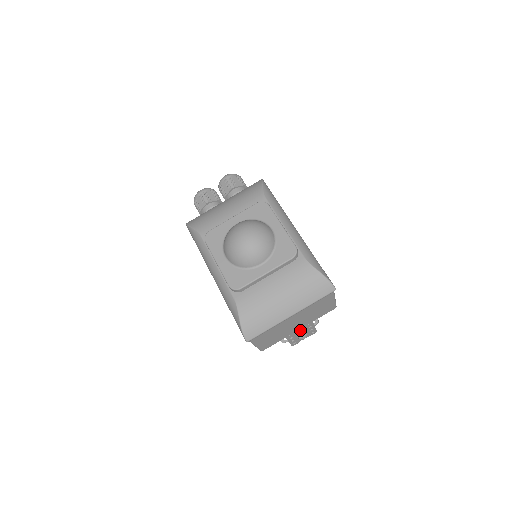
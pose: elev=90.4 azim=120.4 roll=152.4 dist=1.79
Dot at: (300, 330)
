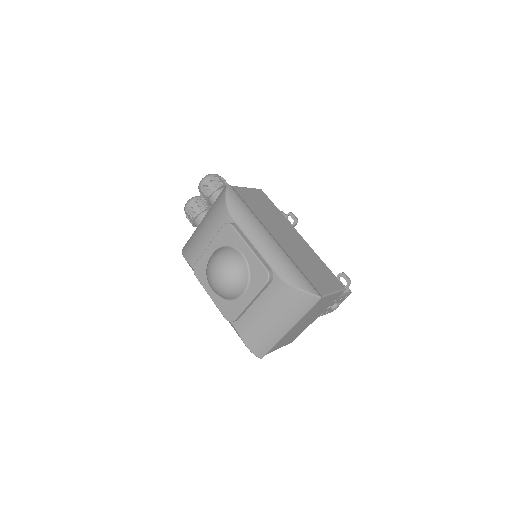
Dot at: occluded
